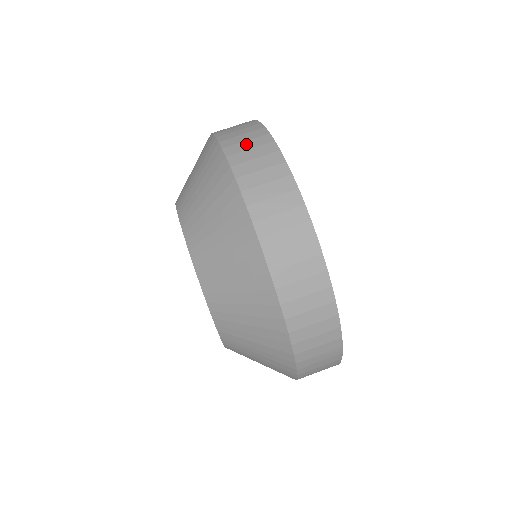
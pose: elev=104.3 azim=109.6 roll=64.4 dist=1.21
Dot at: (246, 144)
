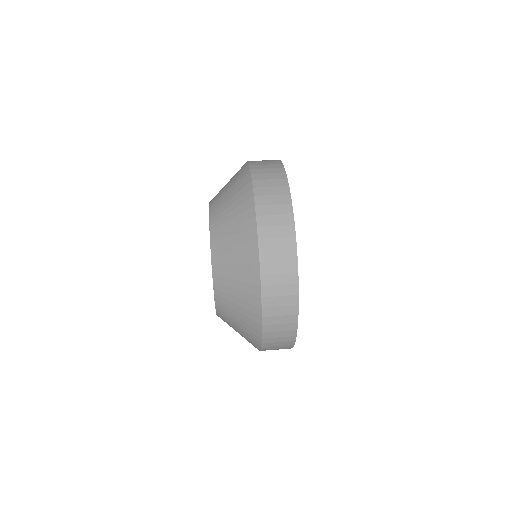
Dot at: occluded
